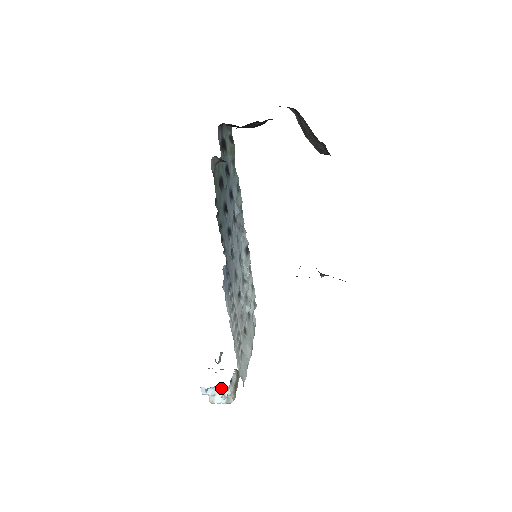
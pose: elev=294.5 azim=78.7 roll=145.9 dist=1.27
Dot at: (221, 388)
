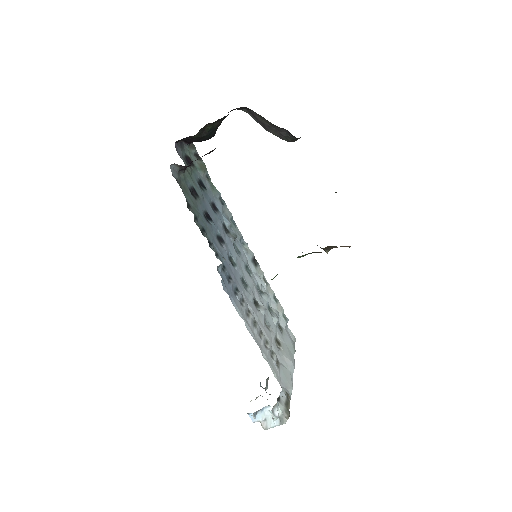
Dot at: (270, 409)
